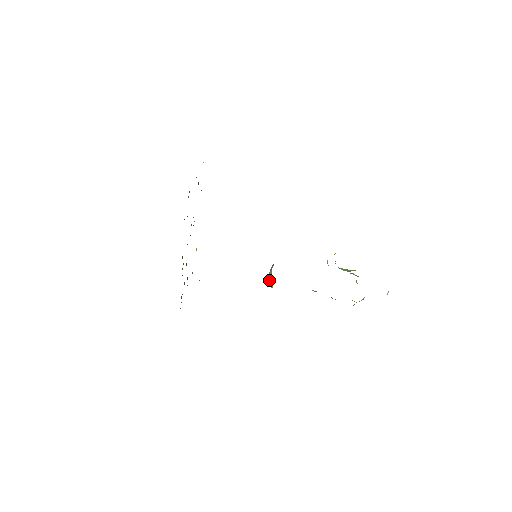
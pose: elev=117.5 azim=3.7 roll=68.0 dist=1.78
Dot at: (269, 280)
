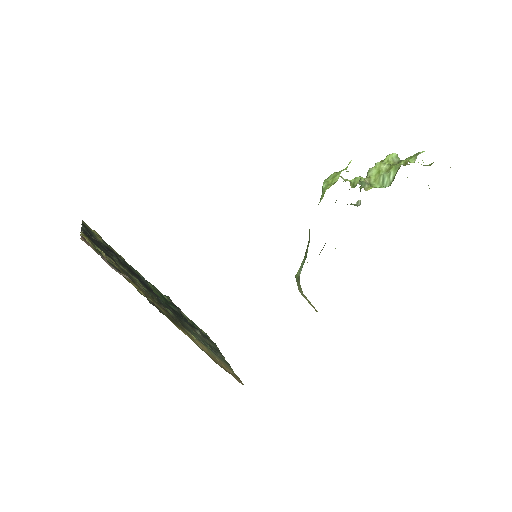
Dot at: occluded
